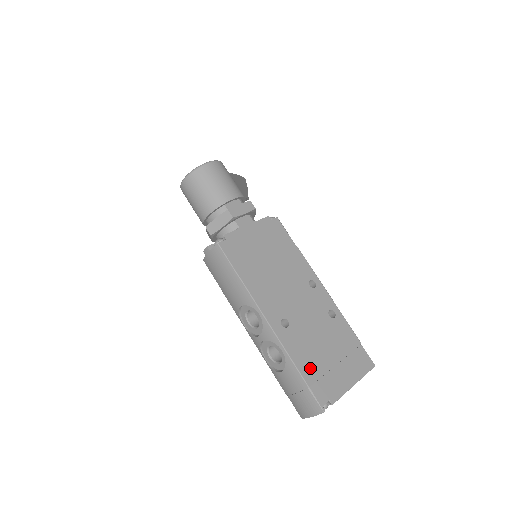
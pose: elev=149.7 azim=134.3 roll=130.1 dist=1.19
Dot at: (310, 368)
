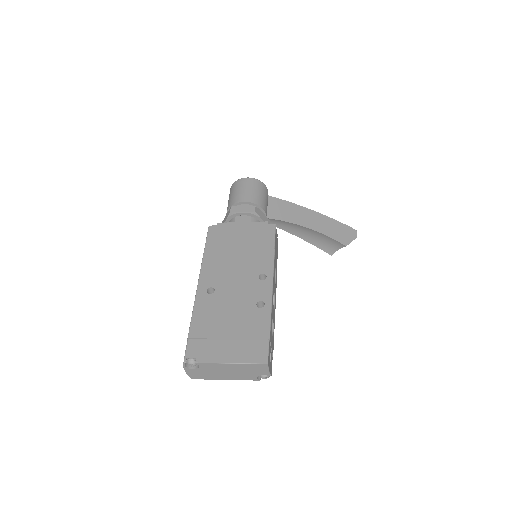
Dot at: (201, 328)
